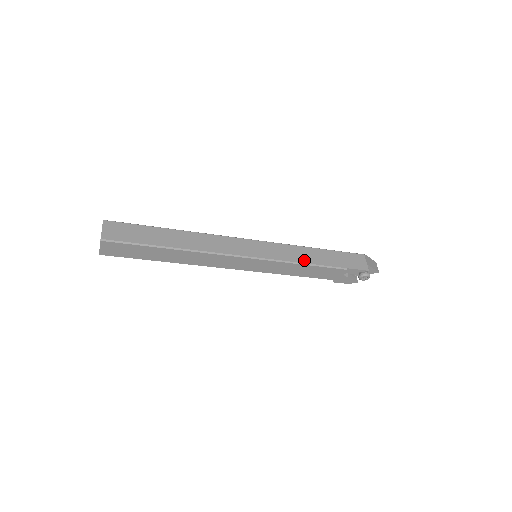
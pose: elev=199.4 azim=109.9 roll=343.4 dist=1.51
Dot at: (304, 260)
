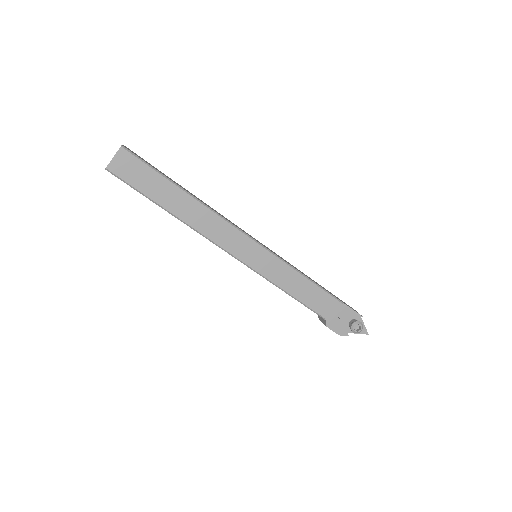
Dot at: occluded
